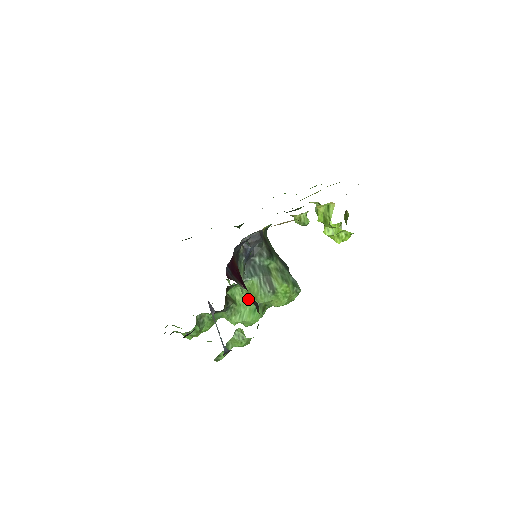
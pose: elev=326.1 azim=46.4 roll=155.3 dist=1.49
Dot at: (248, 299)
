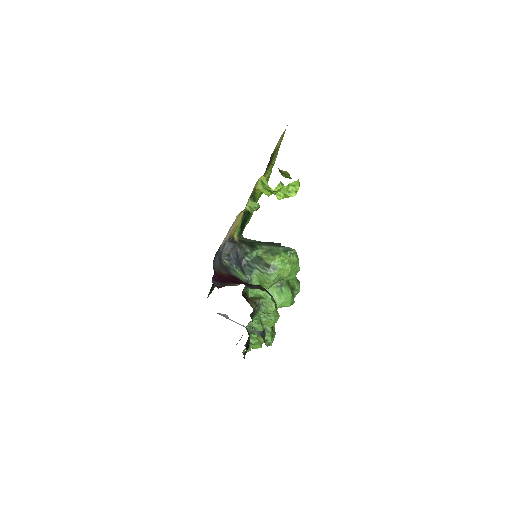
Dot at: (269, 288)
